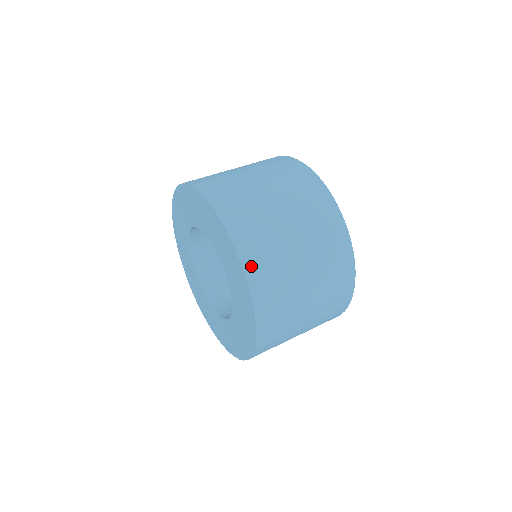
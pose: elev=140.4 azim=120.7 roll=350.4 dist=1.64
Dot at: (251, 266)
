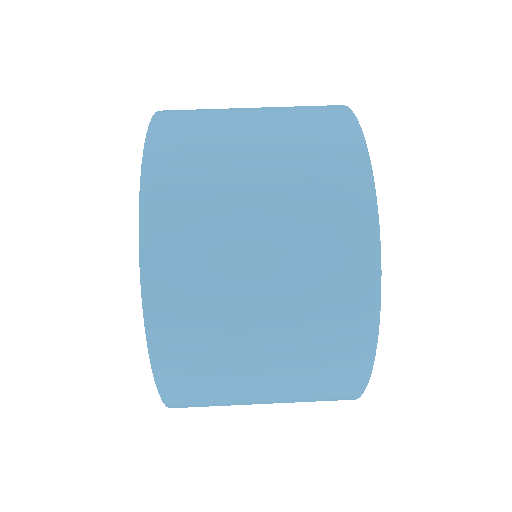
Dot at: (156, 211)
